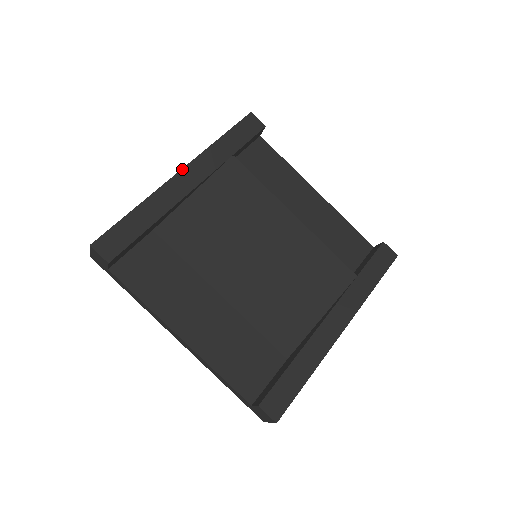
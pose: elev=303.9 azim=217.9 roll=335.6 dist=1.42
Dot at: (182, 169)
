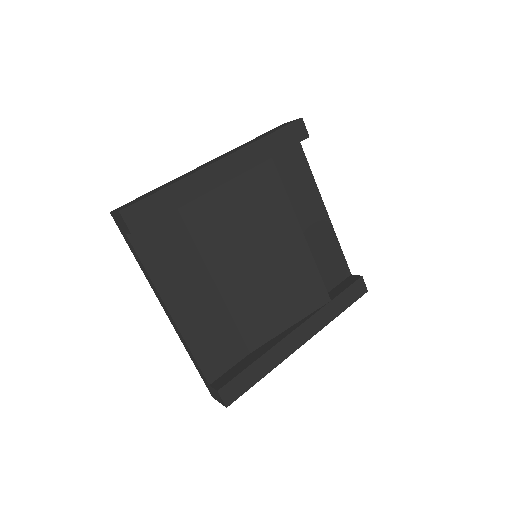
Dot at: (223, 158)
